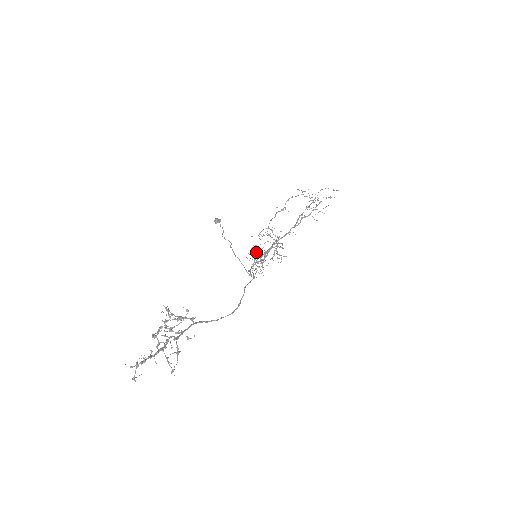
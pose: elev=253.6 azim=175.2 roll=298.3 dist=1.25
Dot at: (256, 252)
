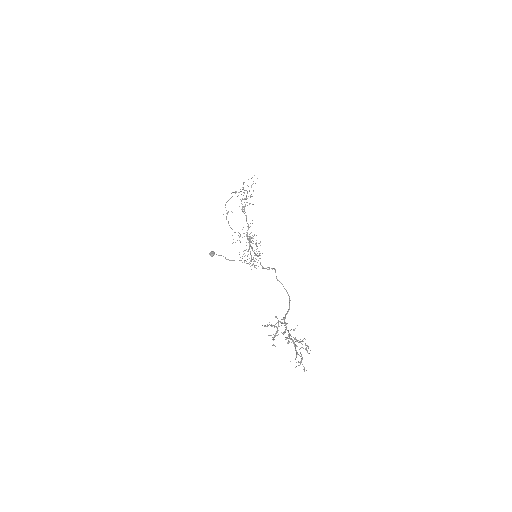
Dot at: (243, 254)
